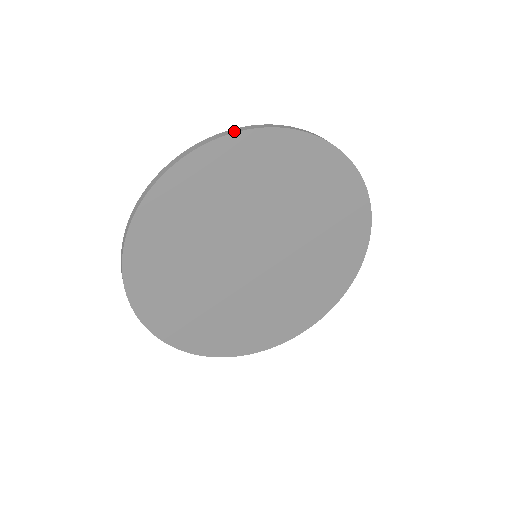
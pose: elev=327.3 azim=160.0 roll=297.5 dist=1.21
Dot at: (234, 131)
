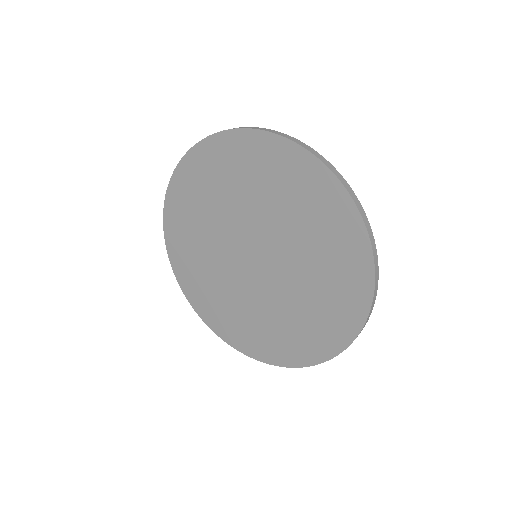
Dot at: (353, 195)
